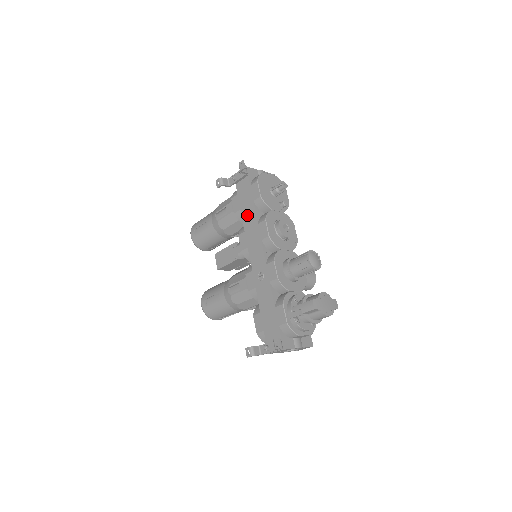
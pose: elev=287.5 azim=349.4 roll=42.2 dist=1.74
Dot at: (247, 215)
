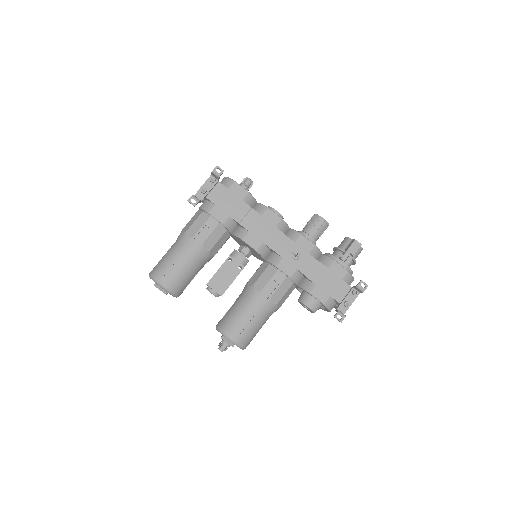
Dot at: (242, 216)
